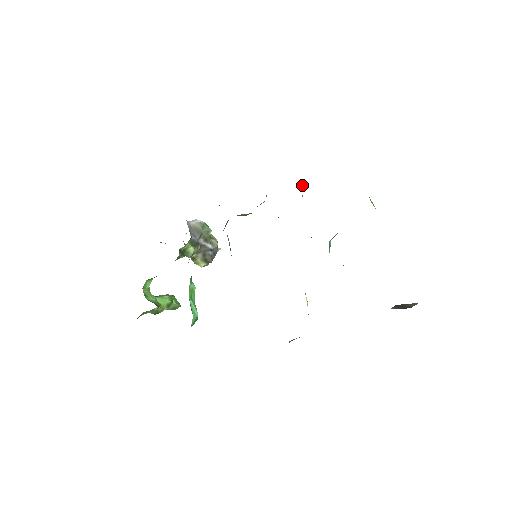
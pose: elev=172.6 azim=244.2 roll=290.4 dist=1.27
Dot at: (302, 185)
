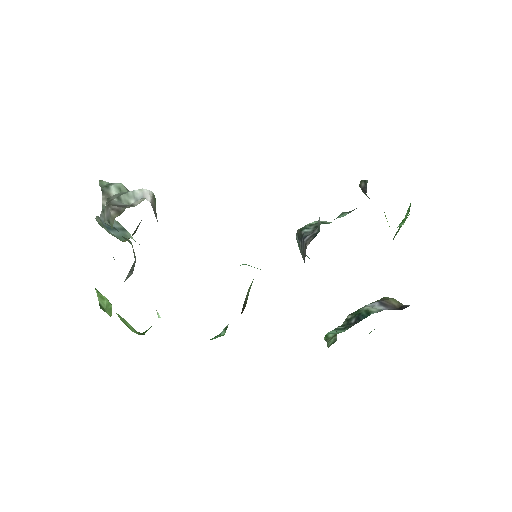
Dot at: occluded
